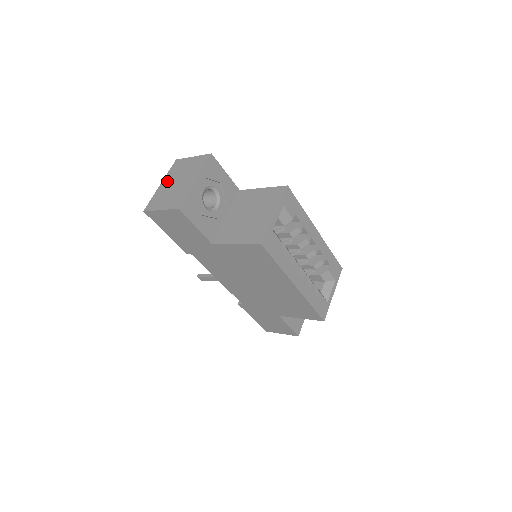
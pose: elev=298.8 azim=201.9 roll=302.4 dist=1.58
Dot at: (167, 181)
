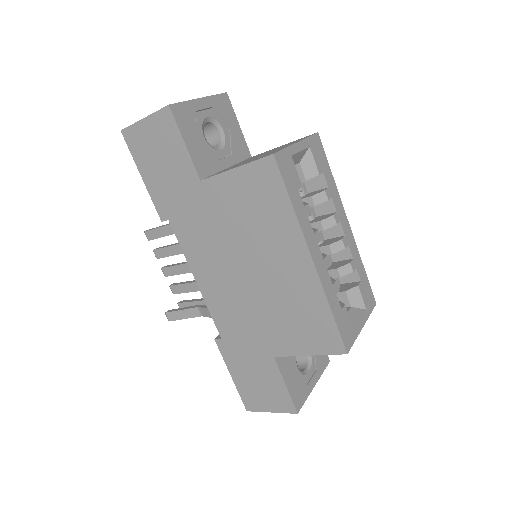
Dot at: occluded
